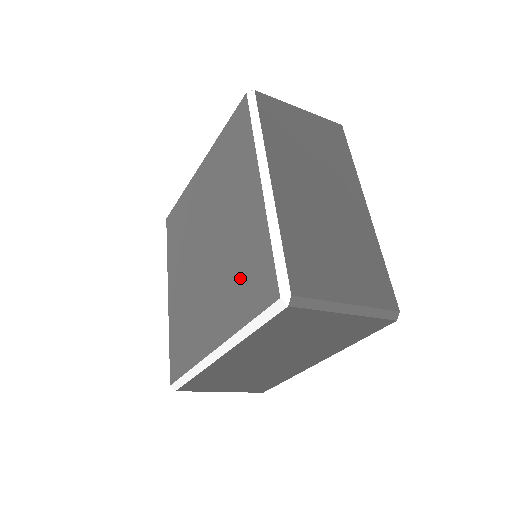
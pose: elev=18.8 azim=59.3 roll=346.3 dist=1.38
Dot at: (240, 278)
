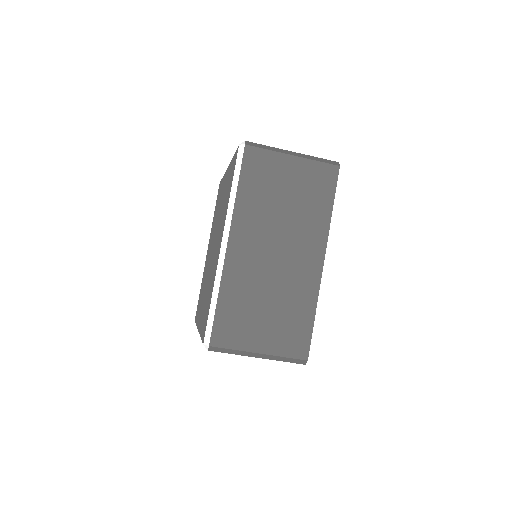
Dot at: (226, 196)
